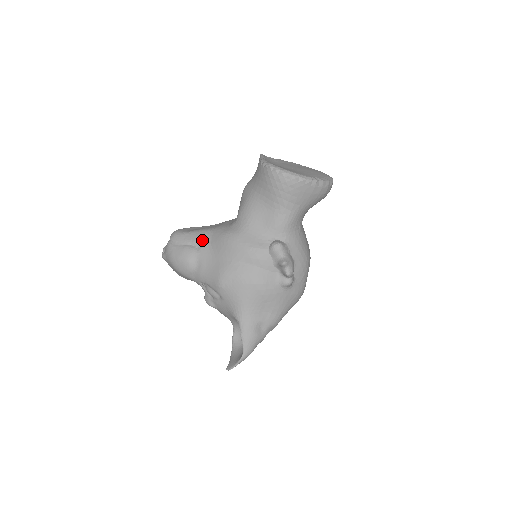
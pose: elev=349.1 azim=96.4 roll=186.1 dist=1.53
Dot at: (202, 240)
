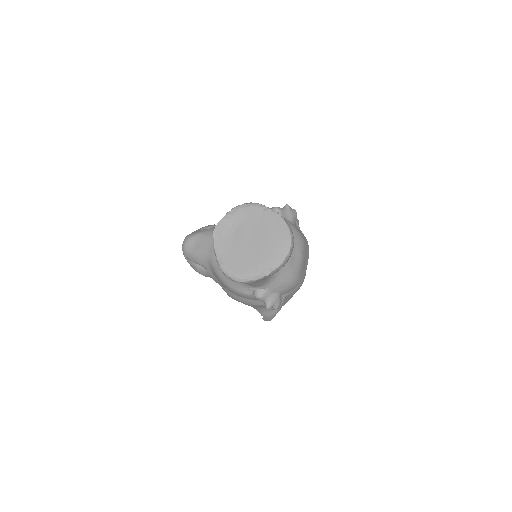
Dot at: (205, 265)
